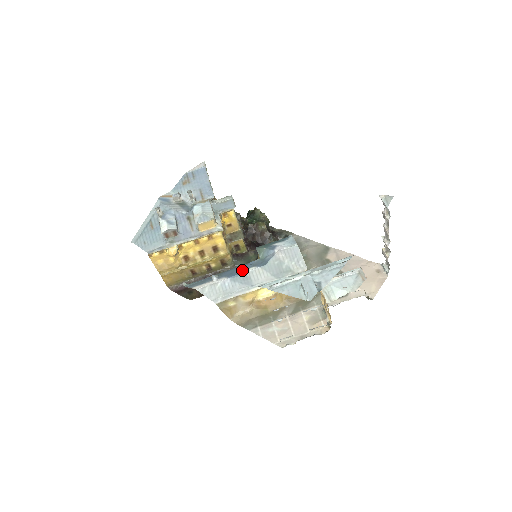
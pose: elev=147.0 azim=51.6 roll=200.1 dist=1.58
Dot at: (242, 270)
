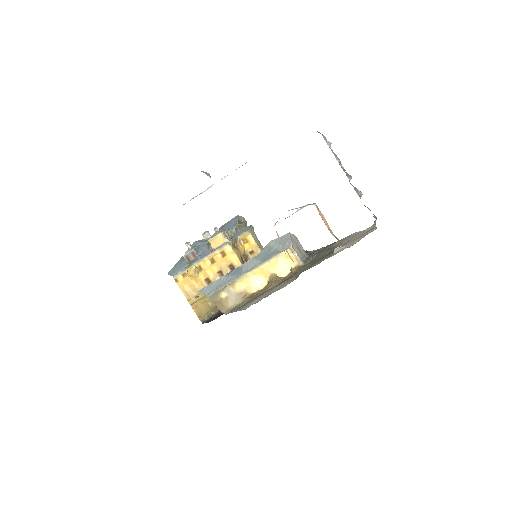
Dot at: occluded
